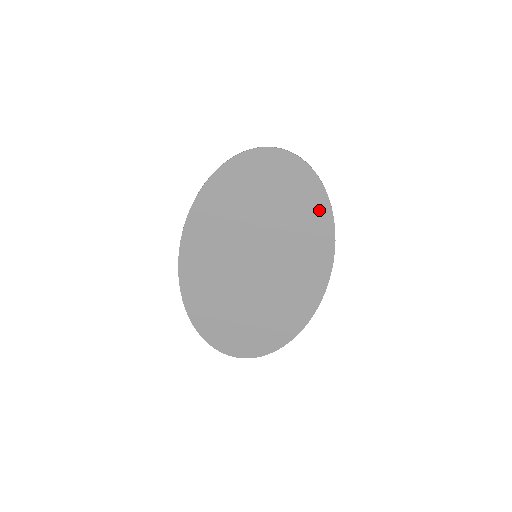
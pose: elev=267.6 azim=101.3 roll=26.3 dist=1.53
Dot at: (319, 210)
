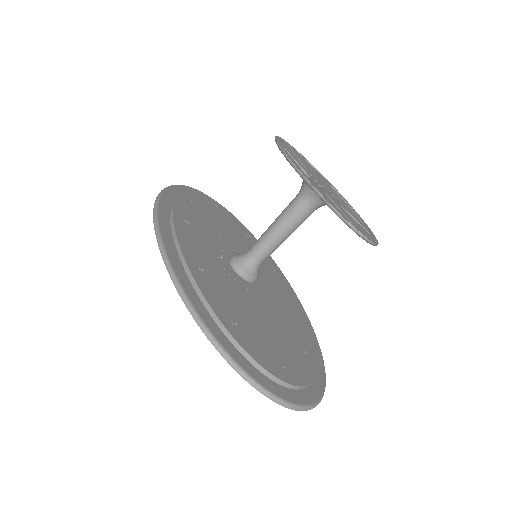
Dot at: occluded
